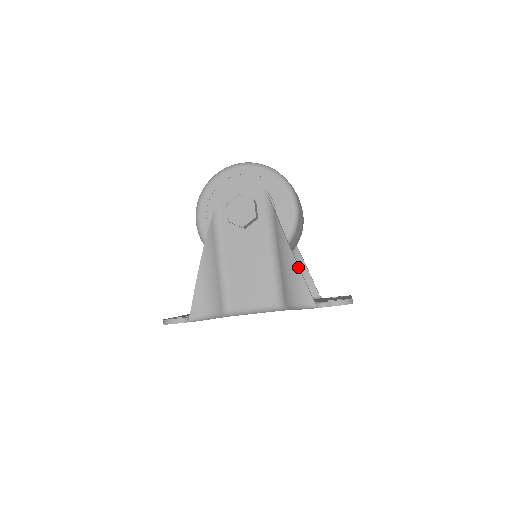
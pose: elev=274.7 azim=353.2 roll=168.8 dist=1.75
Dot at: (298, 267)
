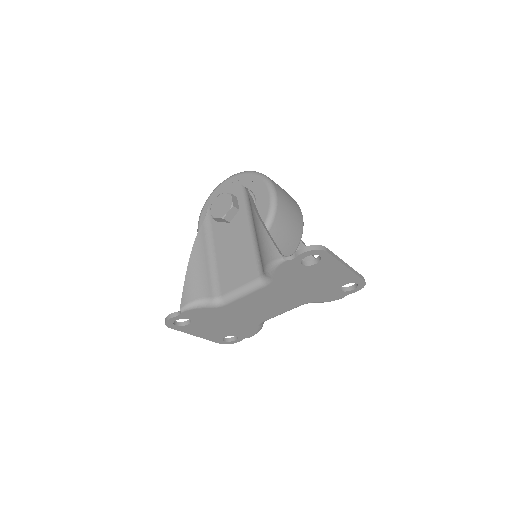
Dot at: (265, 230)
